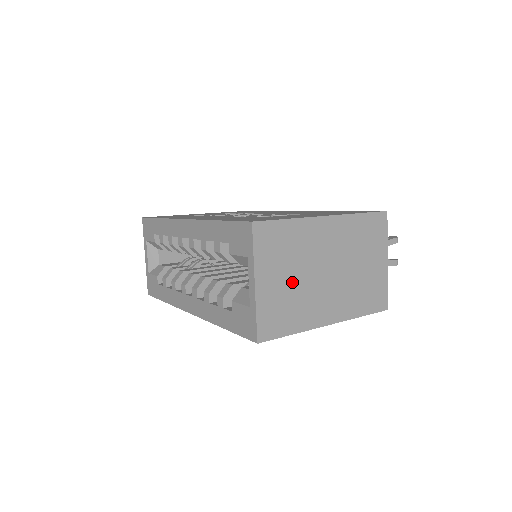
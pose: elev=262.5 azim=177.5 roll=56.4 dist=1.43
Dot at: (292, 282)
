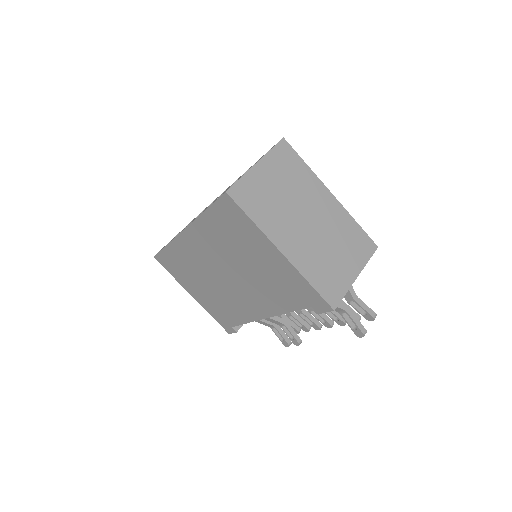
Dot at: (279, 194)
